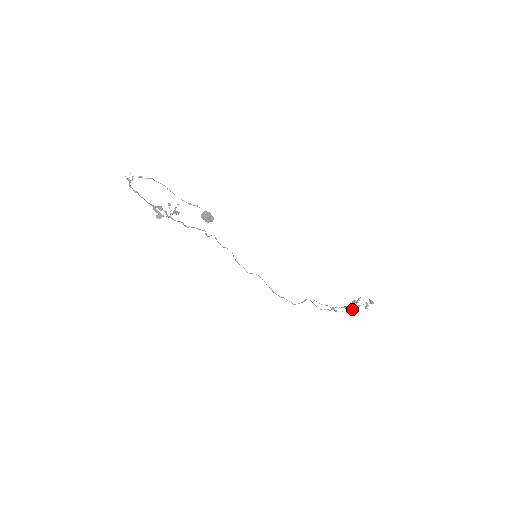
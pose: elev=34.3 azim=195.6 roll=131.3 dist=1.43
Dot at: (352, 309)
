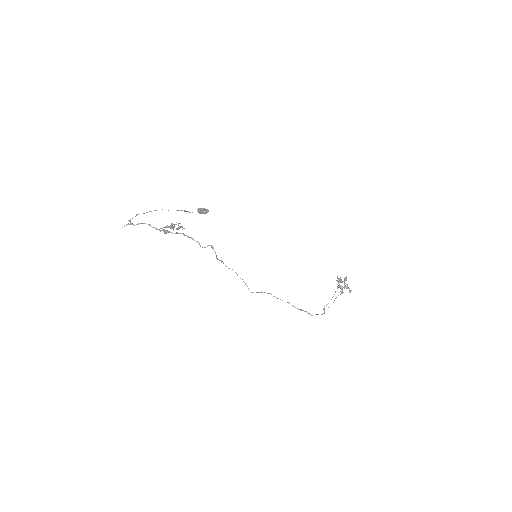
Dot at: (346, 286)
